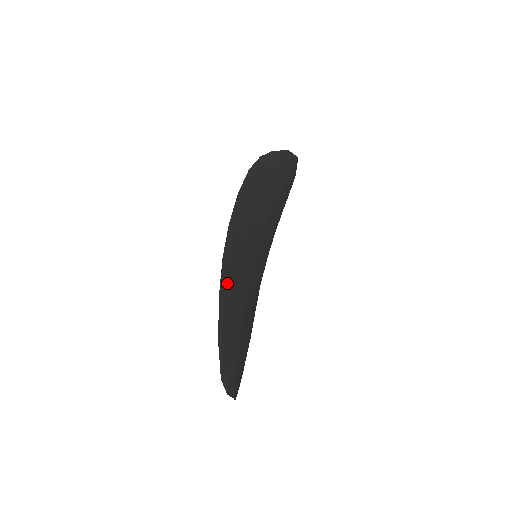
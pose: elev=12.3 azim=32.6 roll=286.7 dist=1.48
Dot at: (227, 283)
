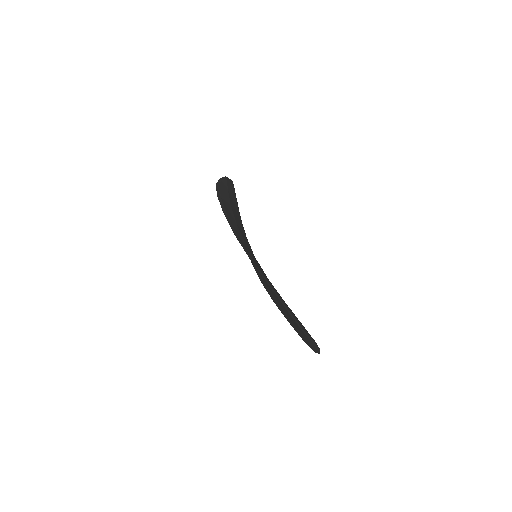
Dot at: (262, 273)
